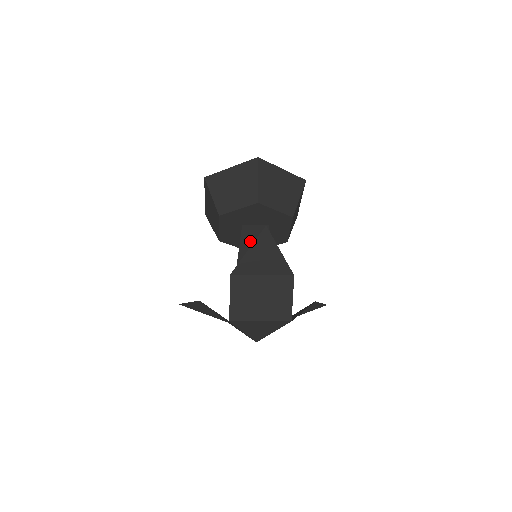
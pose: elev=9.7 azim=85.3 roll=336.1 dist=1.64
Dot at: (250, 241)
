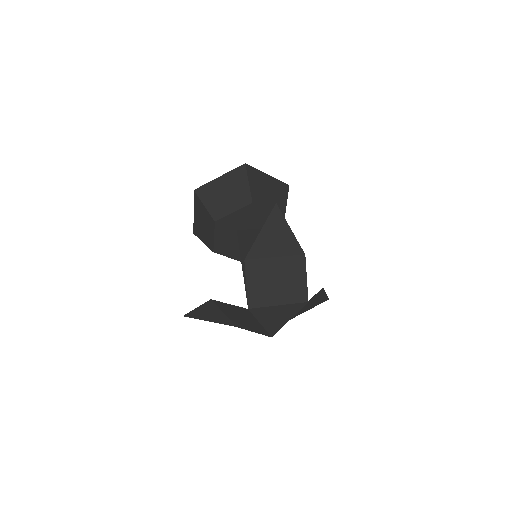
Dot at: (248, 242)
